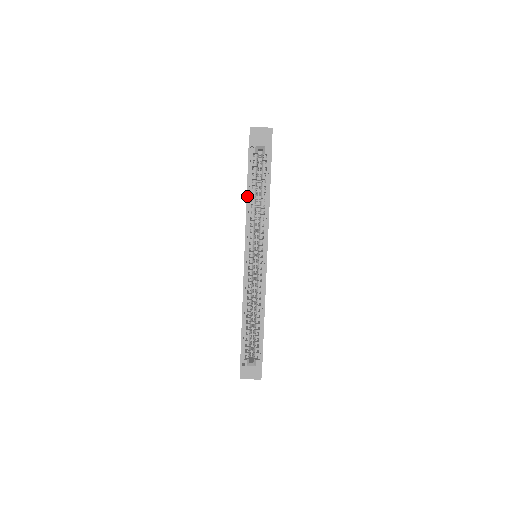
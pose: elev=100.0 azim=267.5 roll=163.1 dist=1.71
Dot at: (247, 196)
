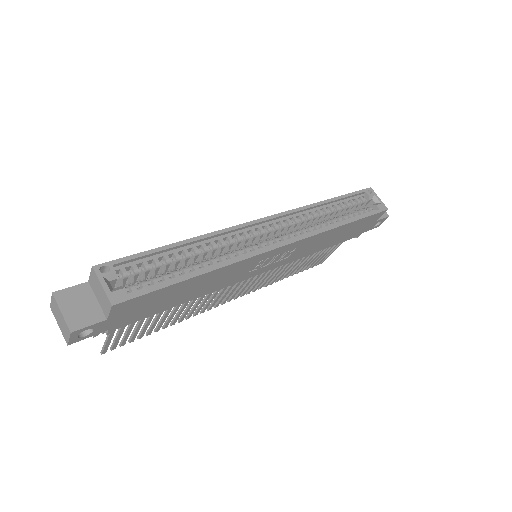
Dot at: (329, 199)
